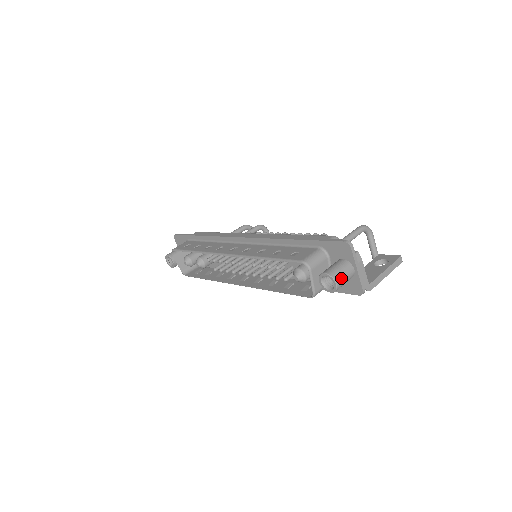
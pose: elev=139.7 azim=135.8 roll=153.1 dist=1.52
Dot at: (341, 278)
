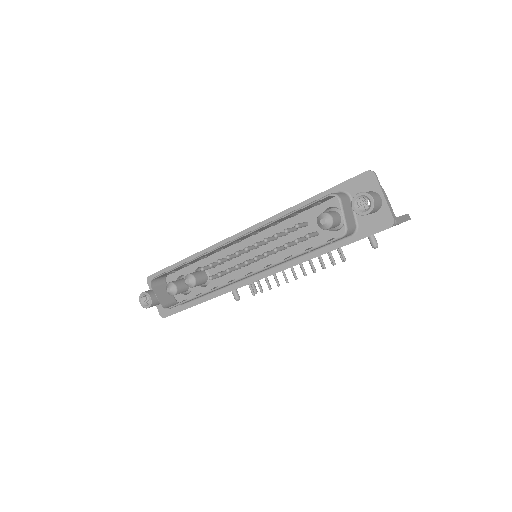
Dot at: (374, 197)
